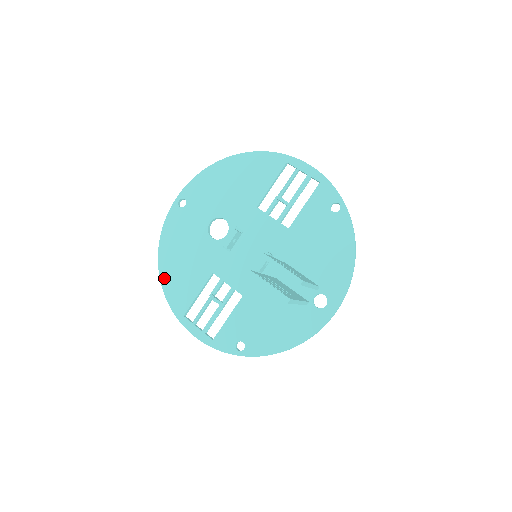
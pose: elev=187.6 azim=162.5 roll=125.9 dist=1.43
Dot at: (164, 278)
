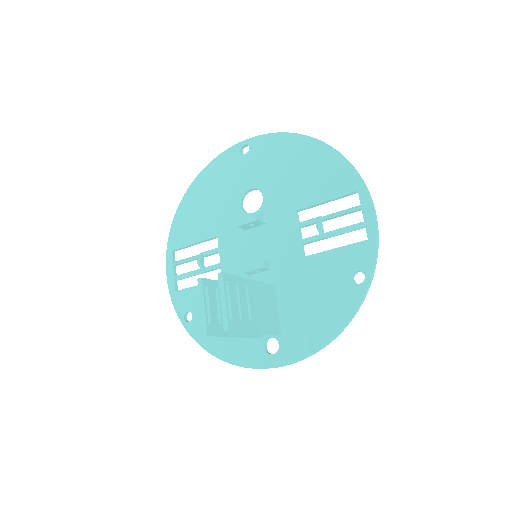
Dot at: (183, 205)
